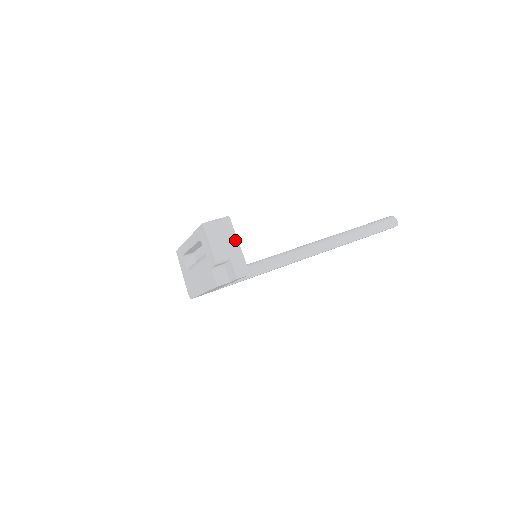
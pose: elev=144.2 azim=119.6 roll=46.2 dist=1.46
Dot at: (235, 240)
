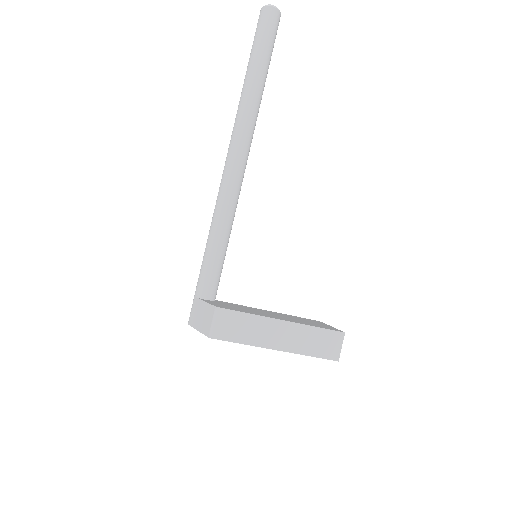
Dot at: occluded
